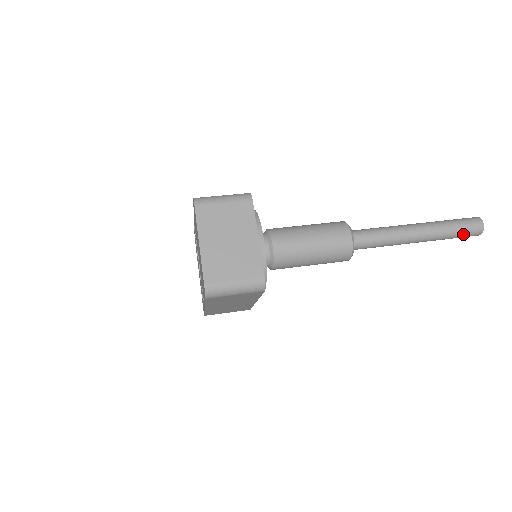
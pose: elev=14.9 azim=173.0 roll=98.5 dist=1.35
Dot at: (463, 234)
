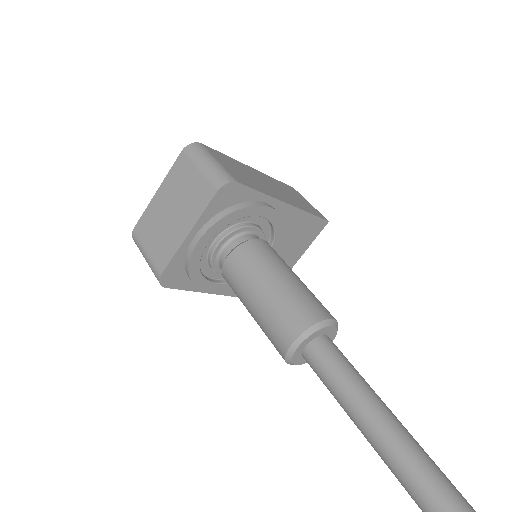
Dot at: out of frame
